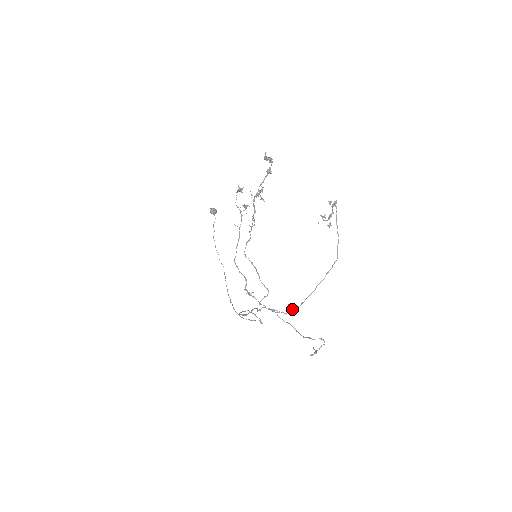
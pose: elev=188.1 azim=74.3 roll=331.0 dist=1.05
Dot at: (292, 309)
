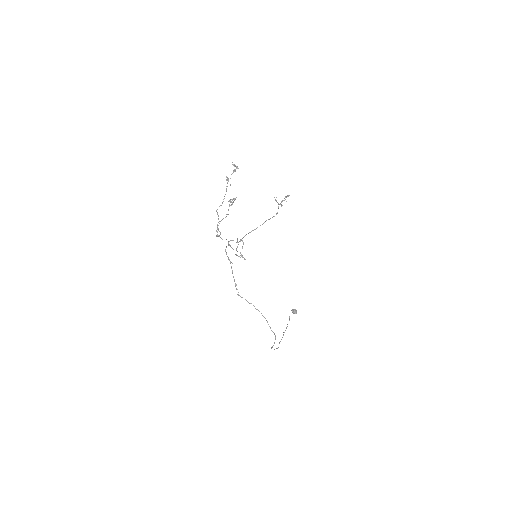
Dot at: (239, 241)
